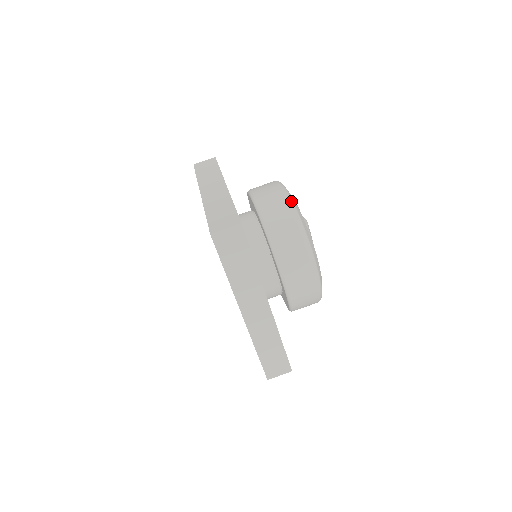
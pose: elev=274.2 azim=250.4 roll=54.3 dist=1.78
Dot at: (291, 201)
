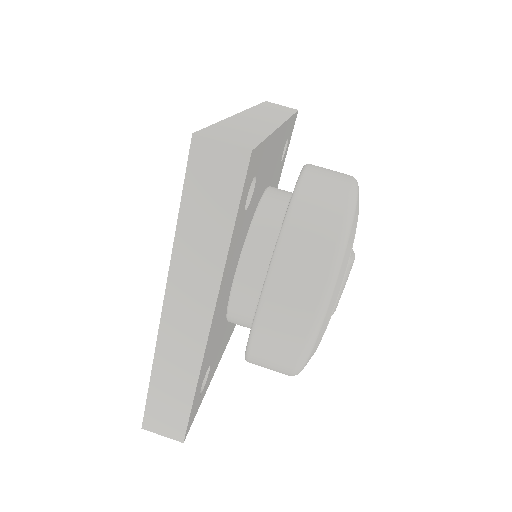
Dot at: (353, 204)
